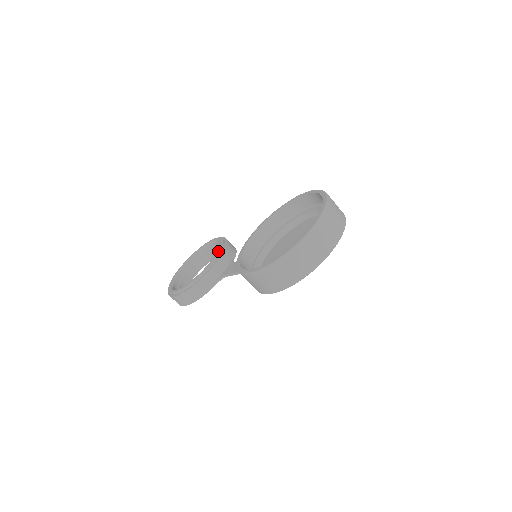
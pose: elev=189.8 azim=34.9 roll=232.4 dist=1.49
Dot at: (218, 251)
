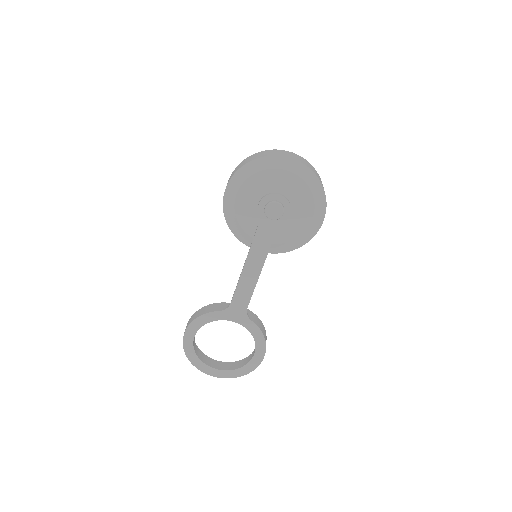
Dot at: occluded
